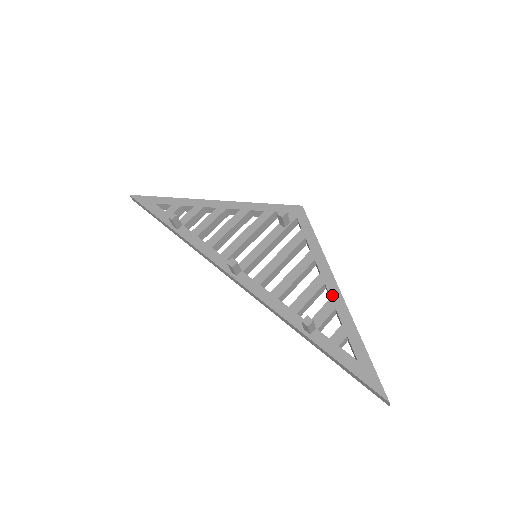
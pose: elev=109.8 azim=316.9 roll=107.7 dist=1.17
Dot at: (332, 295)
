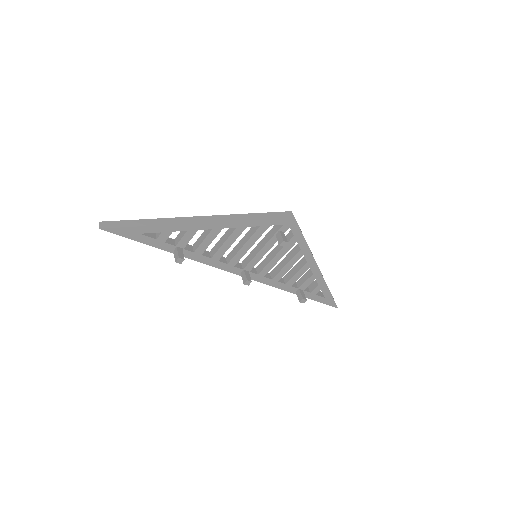
Dot at: (314, 273)
